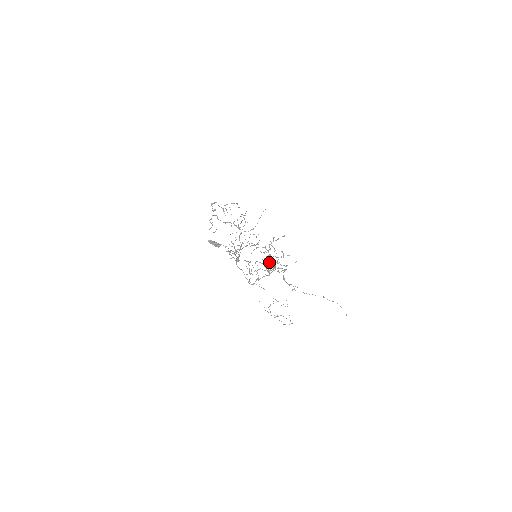
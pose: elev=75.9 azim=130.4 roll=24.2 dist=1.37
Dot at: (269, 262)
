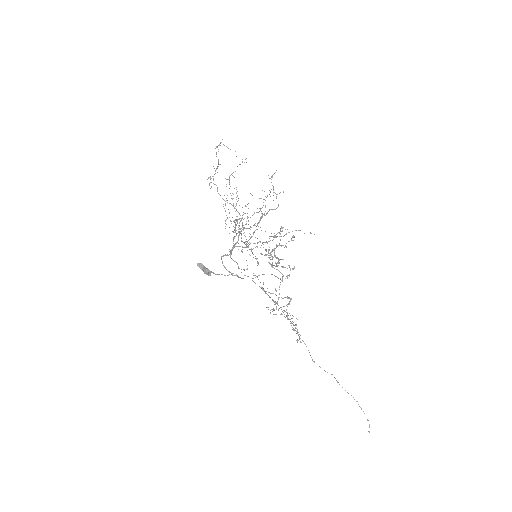
Dot at: (274, 235)
